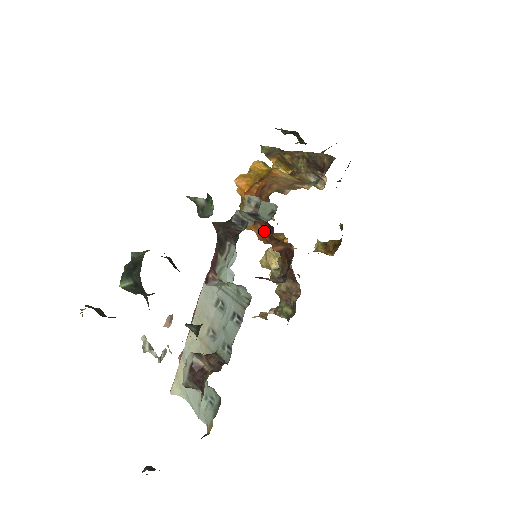
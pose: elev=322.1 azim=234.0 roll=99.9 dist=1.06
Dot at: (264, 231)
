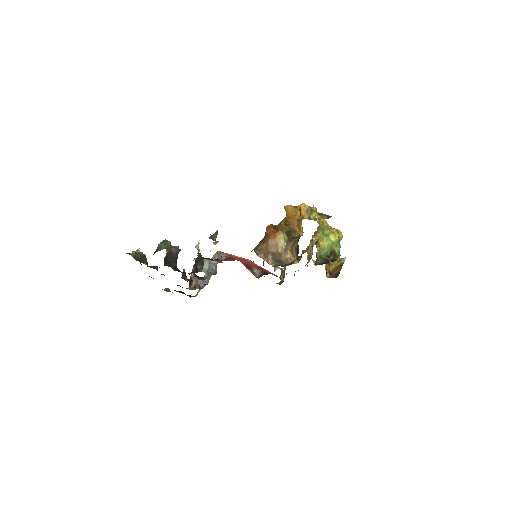
Dot at: occluded
